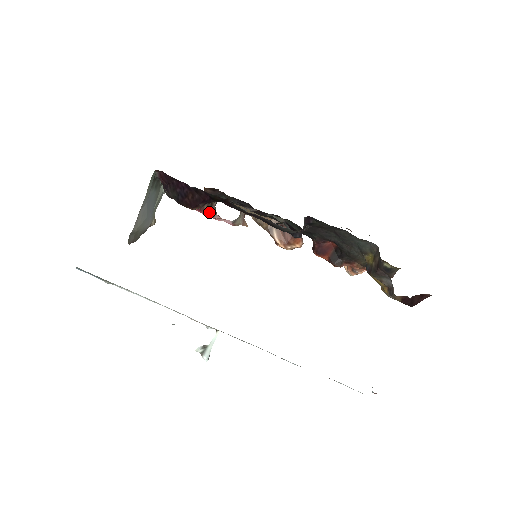
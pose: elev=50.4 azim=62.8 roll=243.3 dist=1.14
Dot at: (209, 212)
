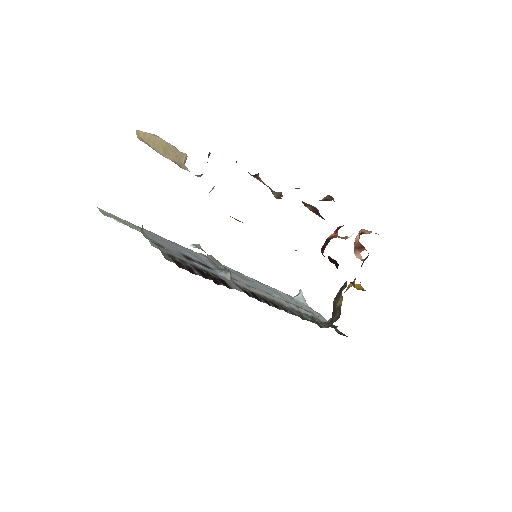
Dot at: occluded
